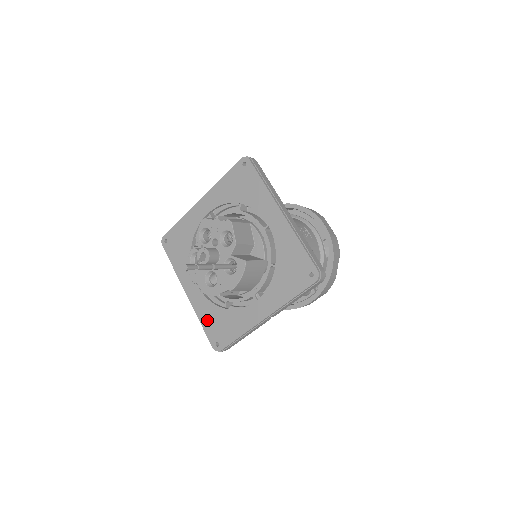
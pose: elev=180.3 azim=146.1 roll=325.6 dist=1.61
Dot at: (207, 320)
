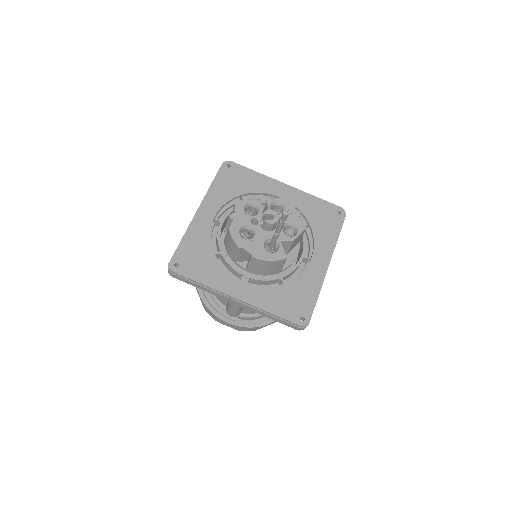
Dot at: (191, 243)
